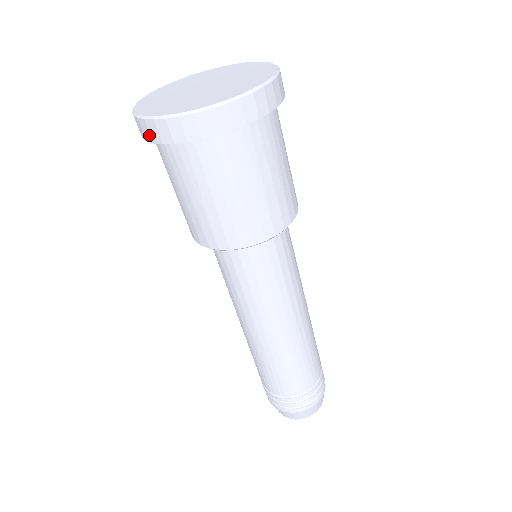
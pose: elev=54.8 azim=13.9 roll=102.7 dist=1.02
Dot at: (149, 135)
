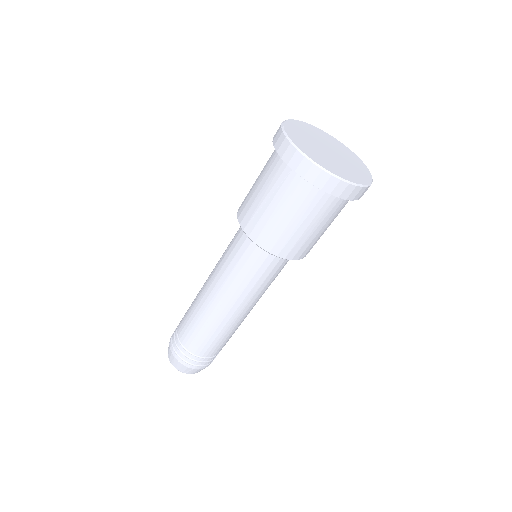
Dot at: (332, 189)
